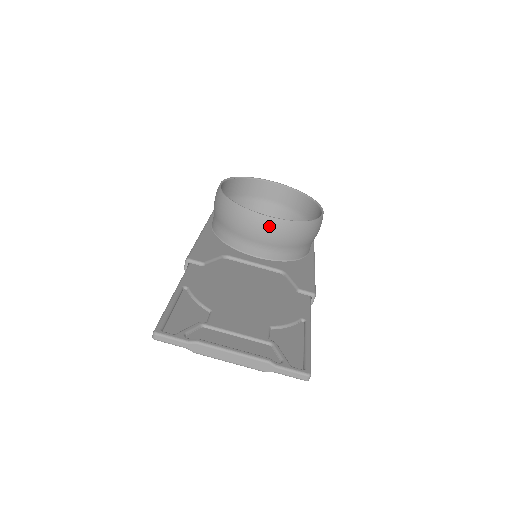
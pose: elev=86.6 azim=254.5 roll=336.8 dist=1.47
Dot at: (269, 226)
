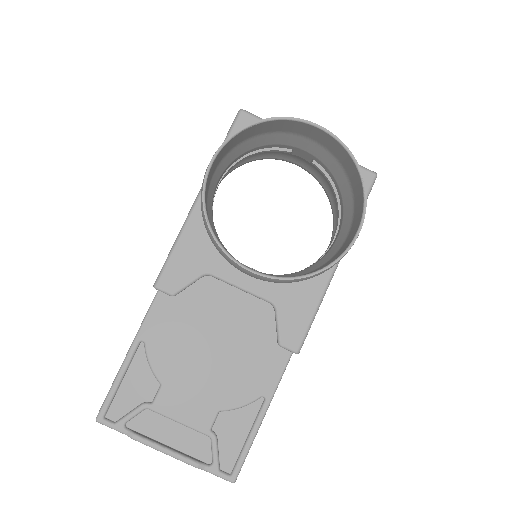
Dot at: (254, 276)
